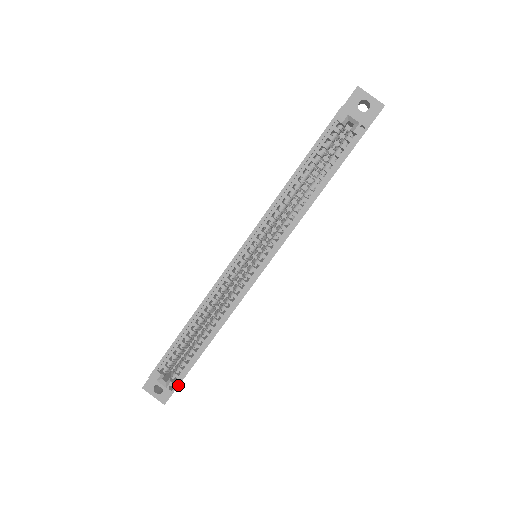
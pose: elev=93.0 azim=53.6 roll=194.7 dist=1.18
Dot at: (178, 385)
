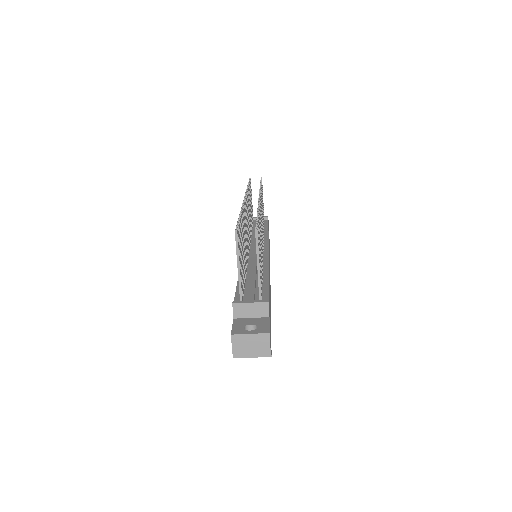
Dot at: occluded
